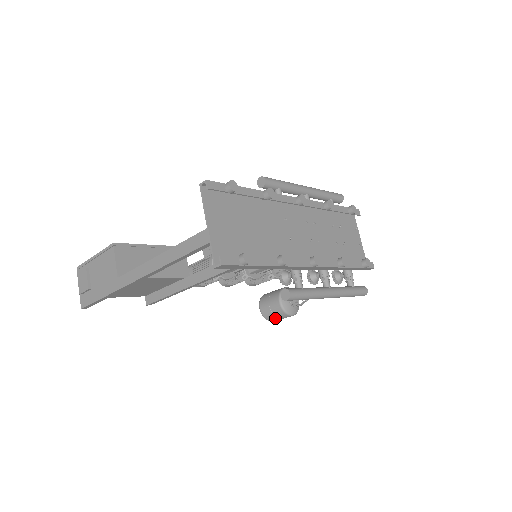
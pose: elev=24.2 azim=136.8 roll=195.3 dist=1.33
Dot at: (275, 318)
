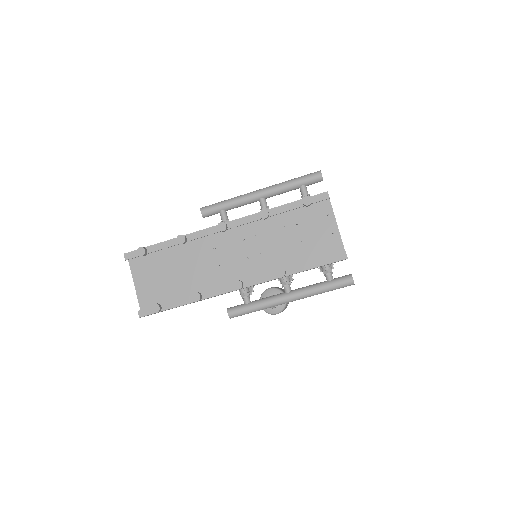
Dot at: occluded
